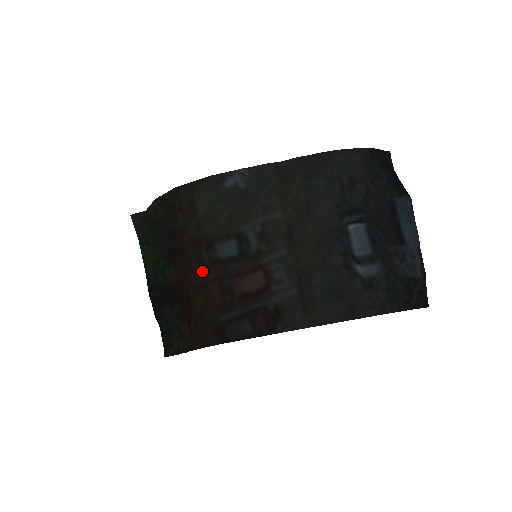
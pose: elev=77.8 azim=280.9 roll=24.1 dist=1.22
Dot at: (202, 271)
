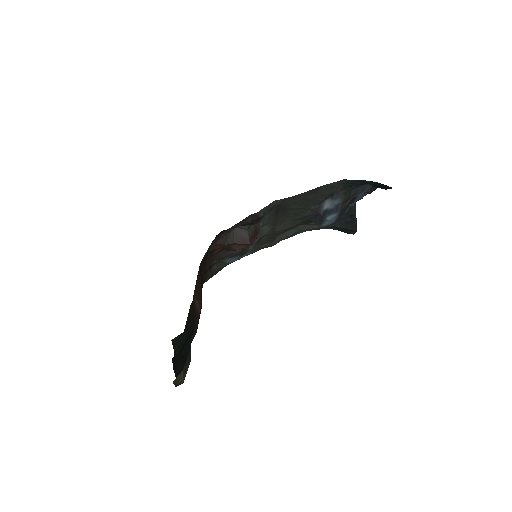
Dot at: occluded
